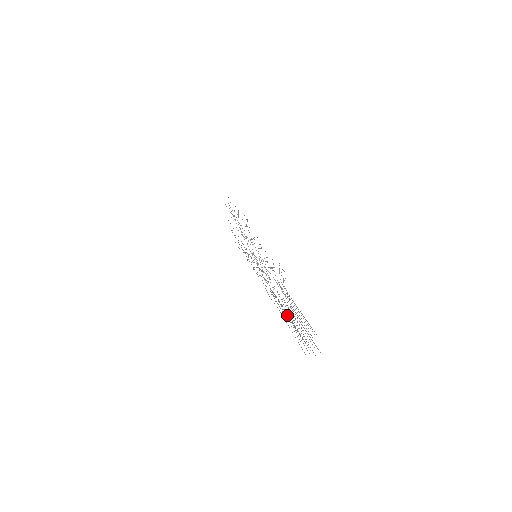
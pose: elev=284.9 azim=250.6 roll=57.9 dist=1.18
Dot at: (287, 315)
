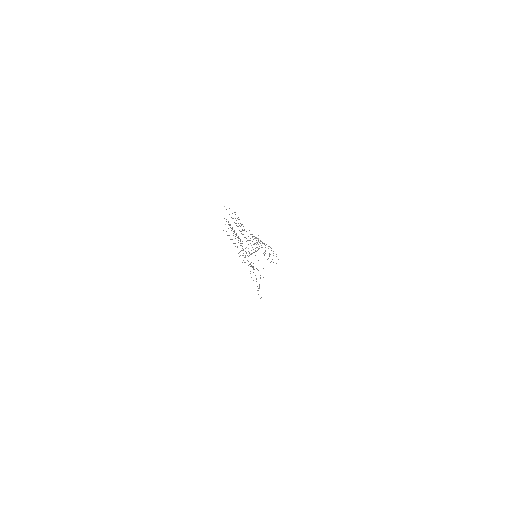
Dot at: occluded
